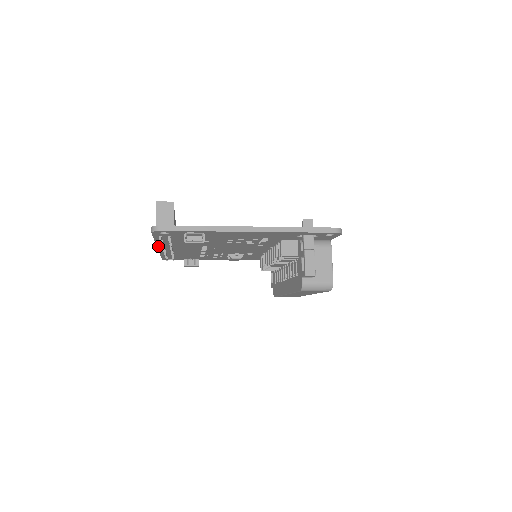
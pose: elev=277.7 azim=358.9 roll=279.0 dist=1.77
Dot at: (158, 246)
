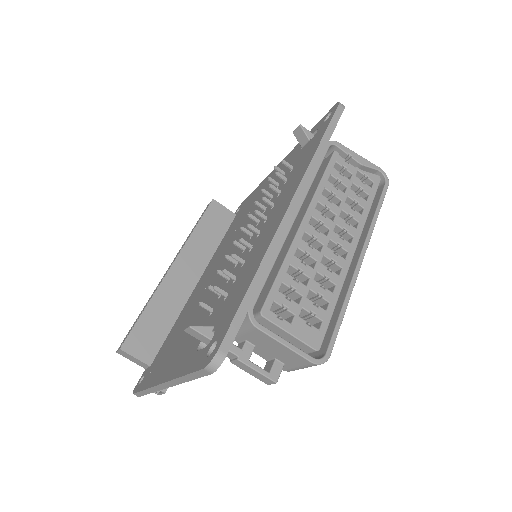
Dot at: occluded
